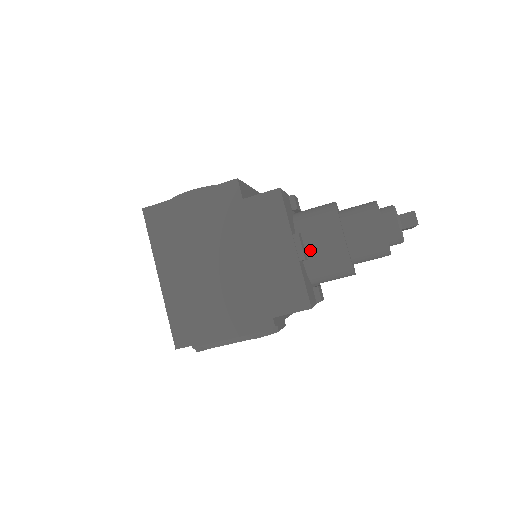
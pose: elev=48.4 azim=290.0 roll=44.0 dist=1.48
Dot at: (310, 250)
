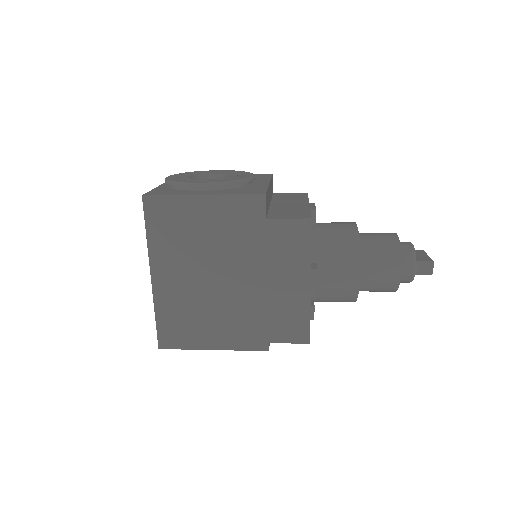
Dot at: (321, 281)
